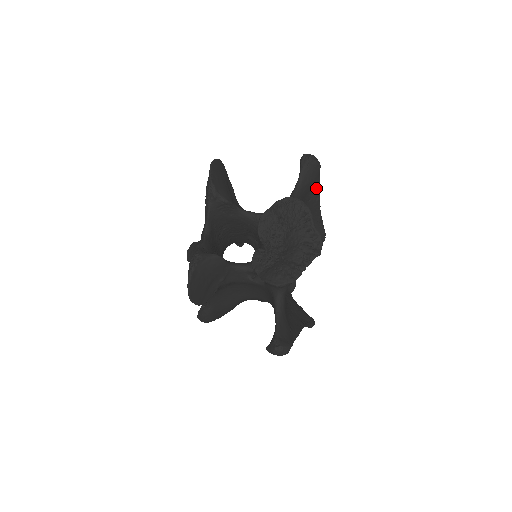
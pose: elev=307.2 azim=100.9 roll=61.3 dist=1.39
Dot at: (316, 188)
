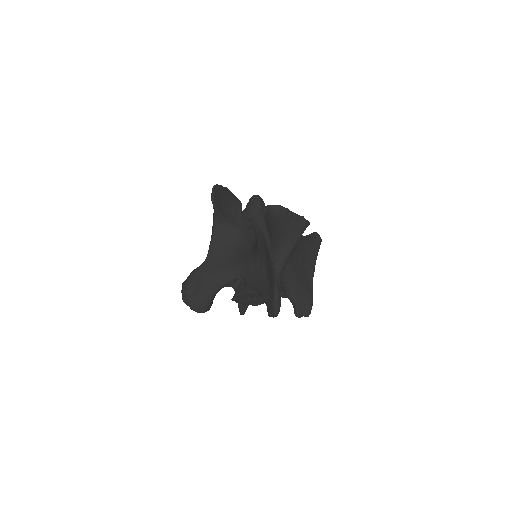
Dot at: (315, 253)
